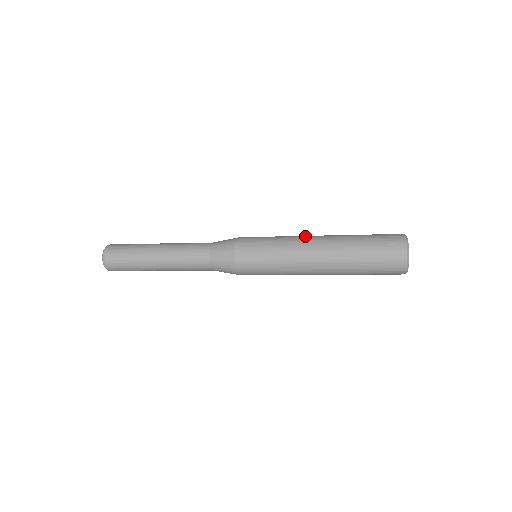
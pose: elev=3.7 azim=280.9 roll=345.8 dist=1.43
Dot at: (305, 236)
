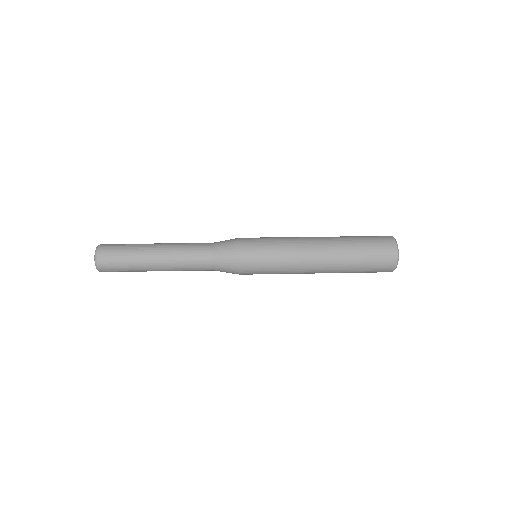
Dot at: (305, 238)
